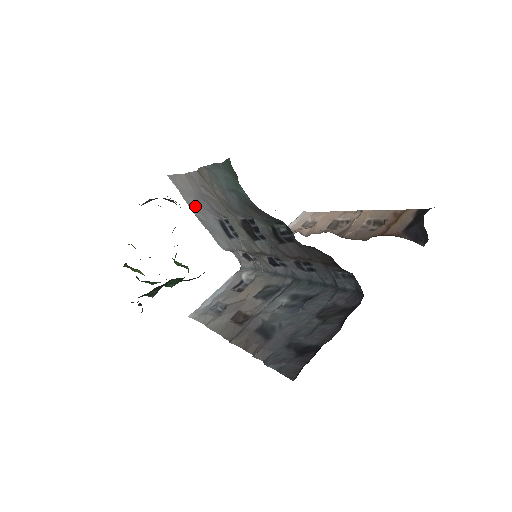
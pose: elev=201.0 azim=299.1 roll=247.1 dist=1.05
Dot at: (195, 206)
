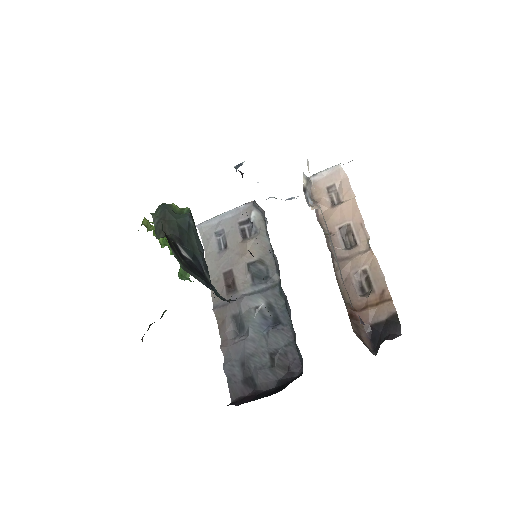
Dot at: occluded
